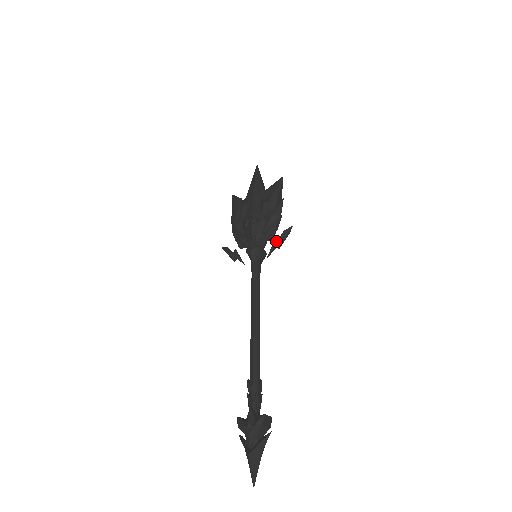
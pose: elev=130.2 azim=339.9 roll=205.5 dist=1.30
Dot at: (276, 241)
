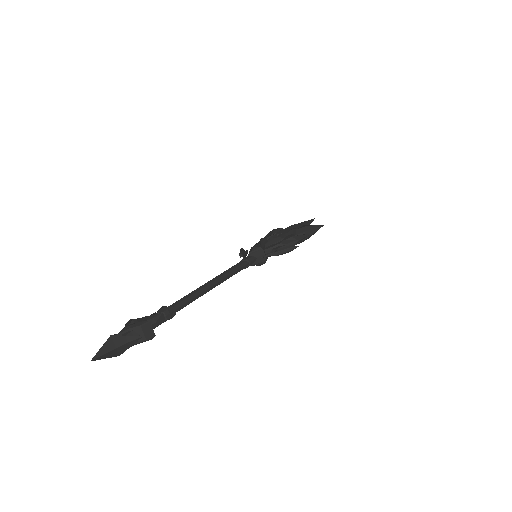
Dot at: (277, 249)
